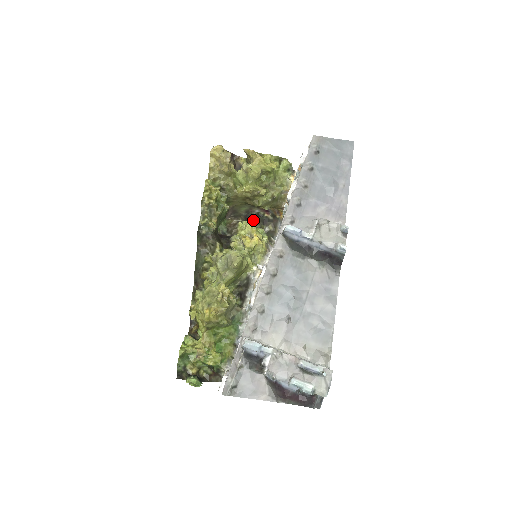
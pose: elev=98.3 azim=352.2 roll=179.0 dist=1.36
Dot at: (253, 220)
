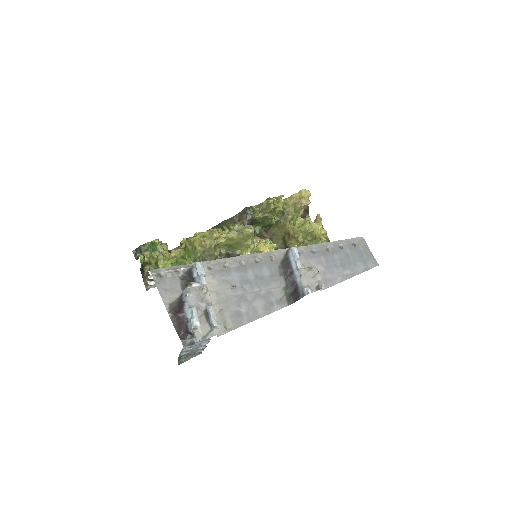
Dot at: occluded
